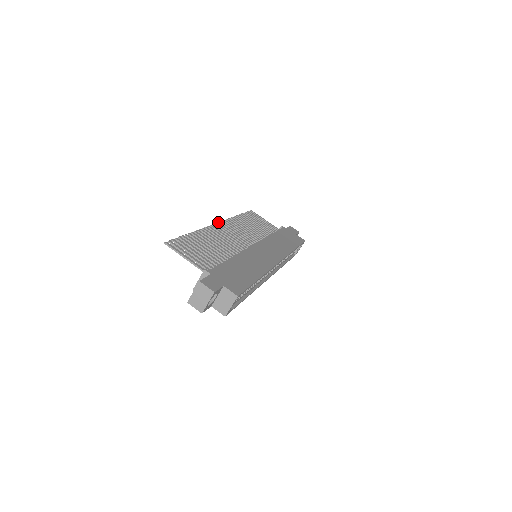
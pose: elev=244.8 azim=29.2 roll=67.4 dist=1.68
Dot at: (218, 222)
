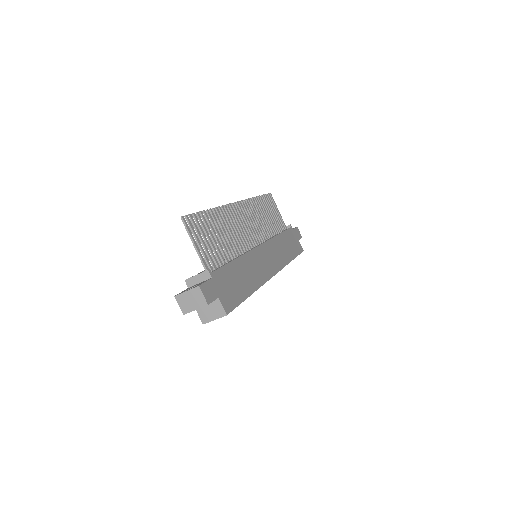
Dot at: (238, 201)
